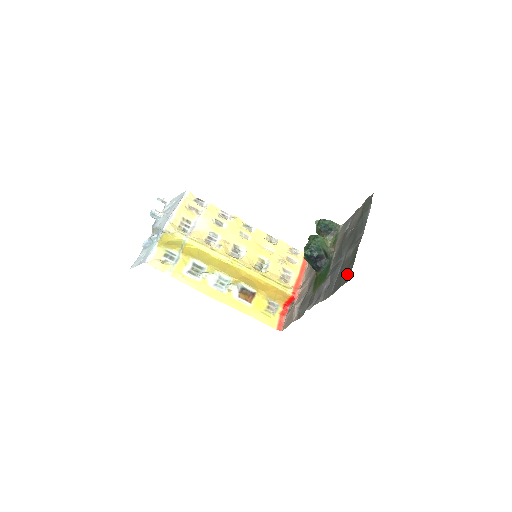
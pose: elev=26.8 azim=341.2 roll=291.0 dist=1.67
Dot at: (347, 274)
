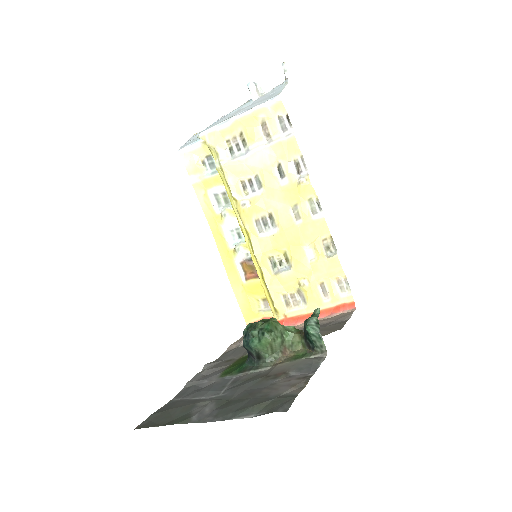
Dot at: (154, 420)
